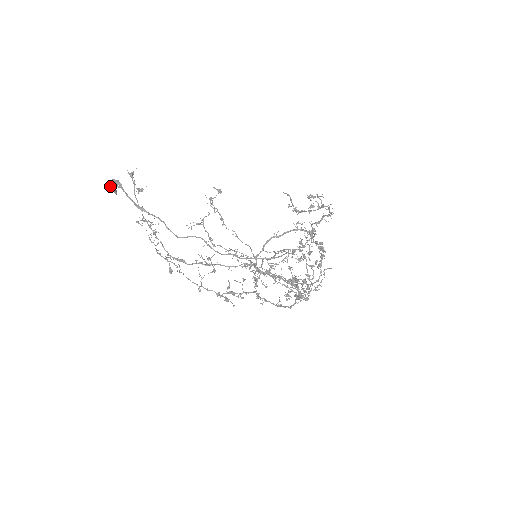
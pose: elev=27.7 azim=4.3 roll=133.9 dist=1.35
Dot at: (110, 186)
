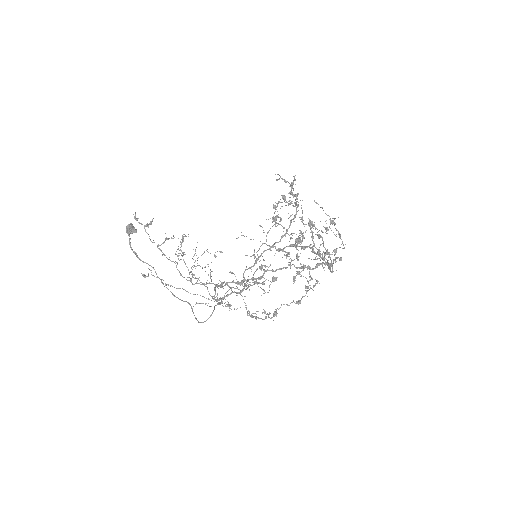
Dot at: (127, 232)
